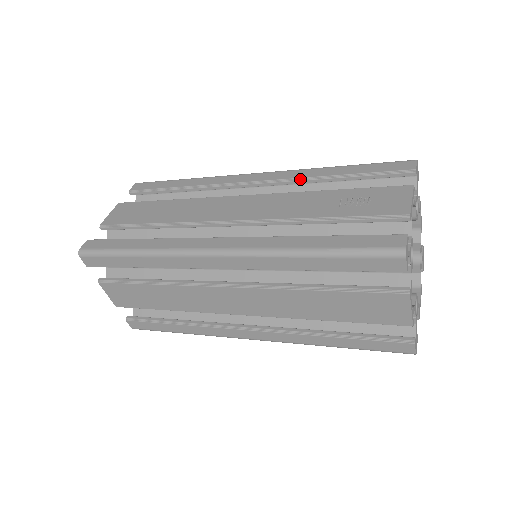
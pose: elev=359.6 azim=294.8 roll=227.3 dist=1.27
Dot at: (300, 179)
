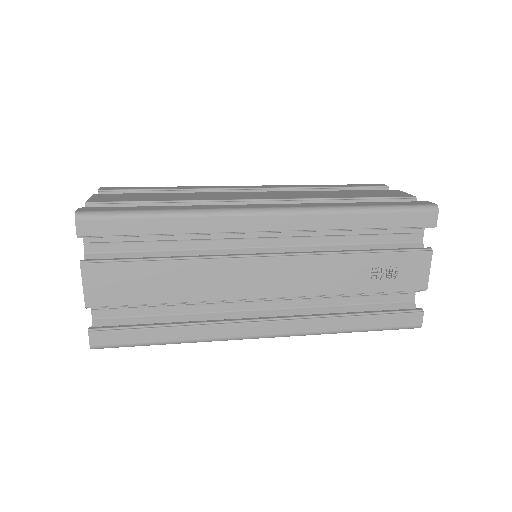
Dot at: (325, 230)
